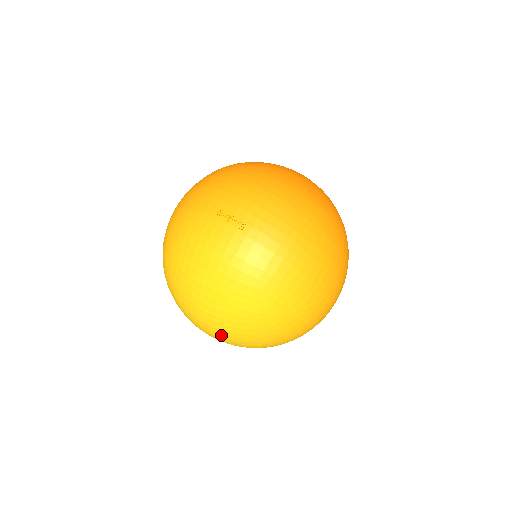
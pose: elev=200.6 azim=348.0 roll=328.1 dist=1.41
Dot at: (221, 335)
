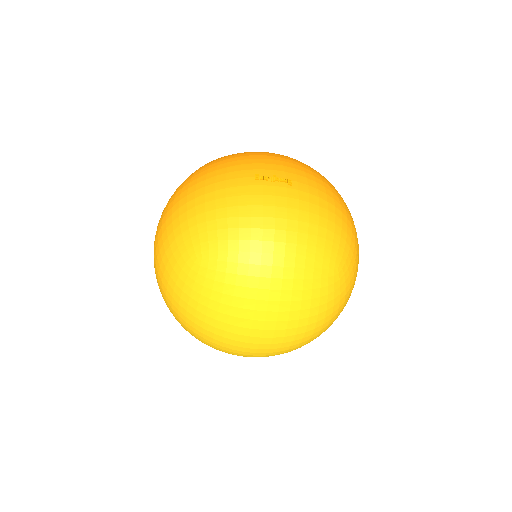
Dot at: (292, 323)
